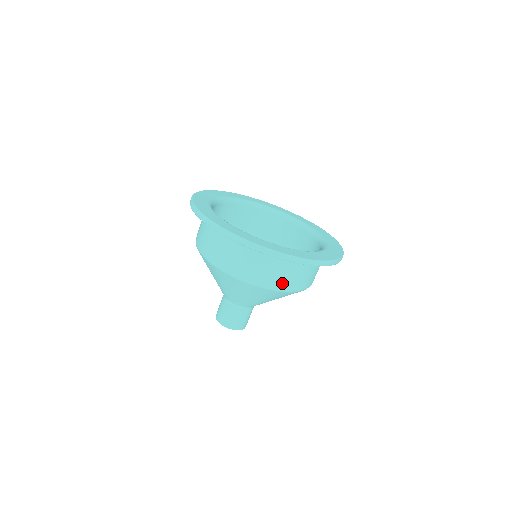
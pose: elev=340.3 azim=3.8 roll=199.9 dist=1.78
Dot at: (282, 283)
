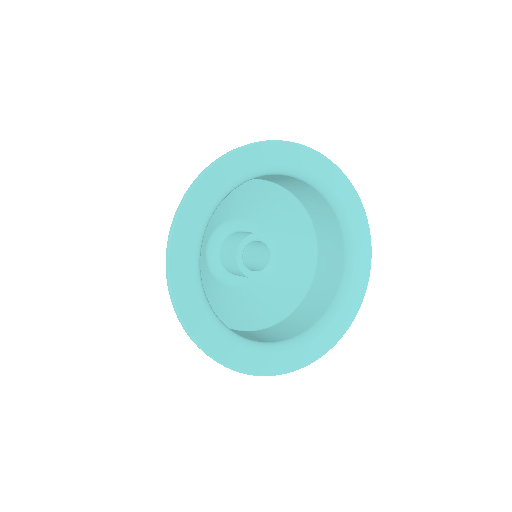
Dot at: occluded
